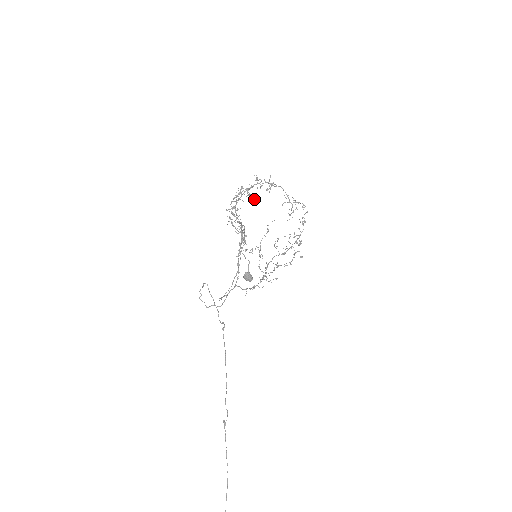
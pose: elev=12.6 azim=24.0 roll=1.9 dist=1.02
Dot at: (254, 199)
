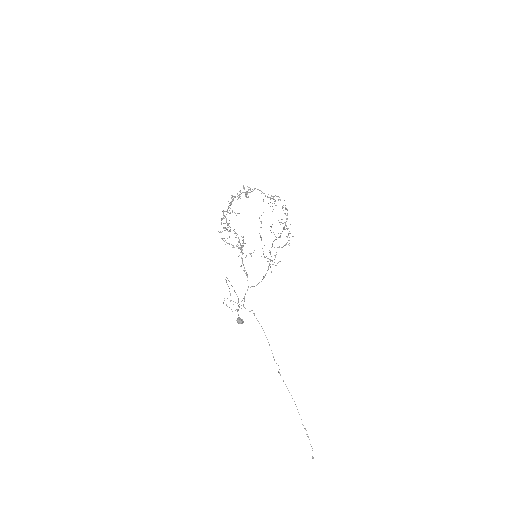
Dot at: occluded
